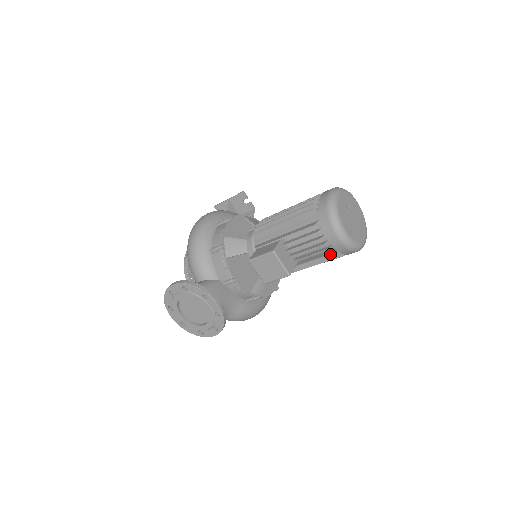
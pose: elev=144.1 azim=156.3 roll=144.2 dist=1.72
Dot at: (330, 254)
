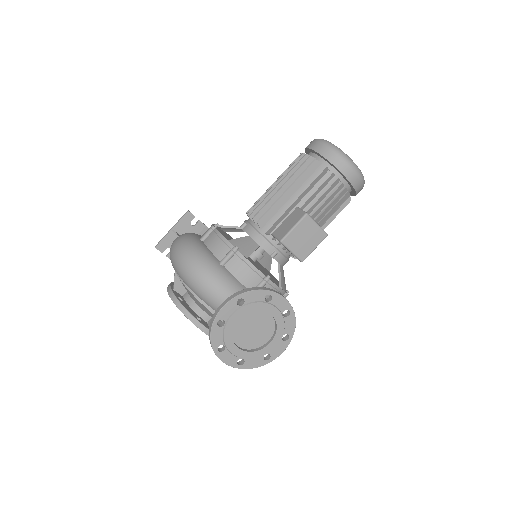
Dot at: occluded
